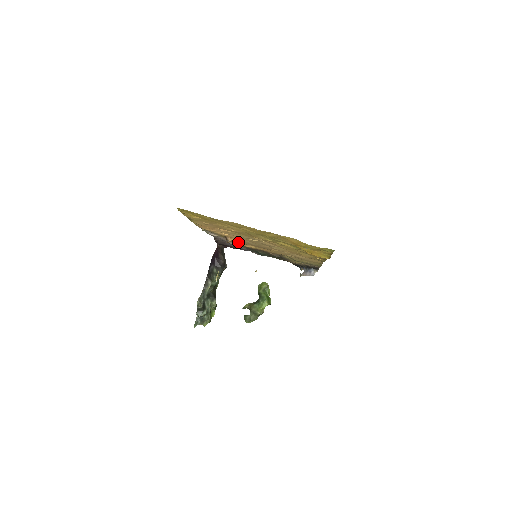
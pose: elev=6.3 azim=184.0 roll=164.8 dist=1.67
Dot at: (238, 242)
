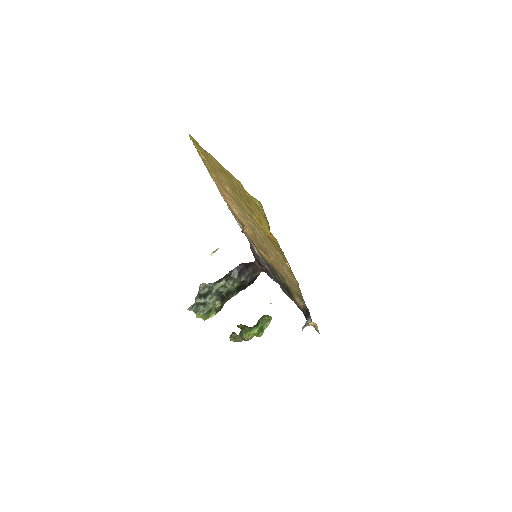
Dot at: (252, 238)
